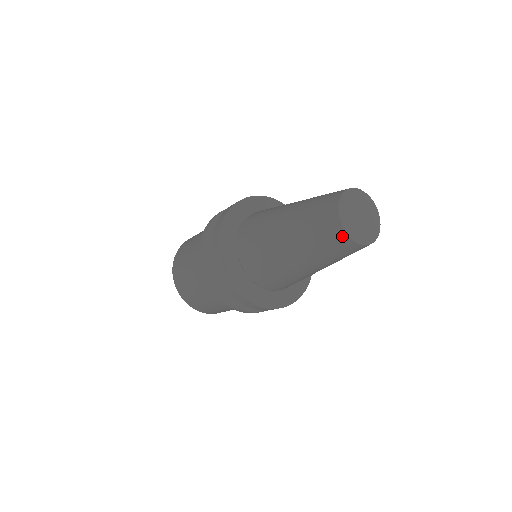
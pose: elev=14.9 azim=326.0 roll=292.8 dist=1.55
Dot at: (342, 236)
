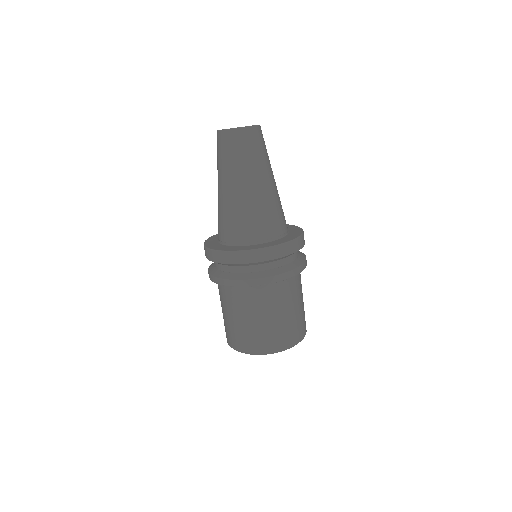
Dot at: (217, 135)
